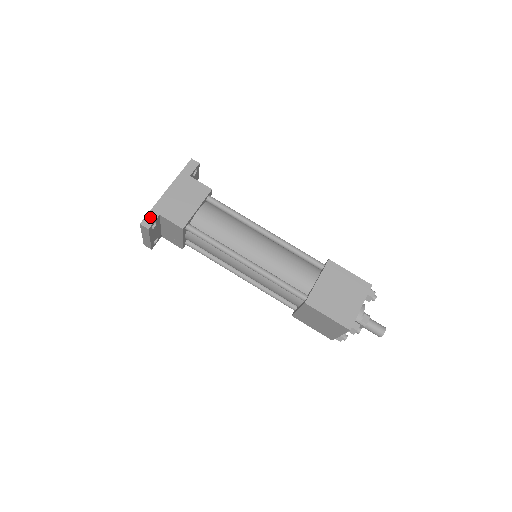
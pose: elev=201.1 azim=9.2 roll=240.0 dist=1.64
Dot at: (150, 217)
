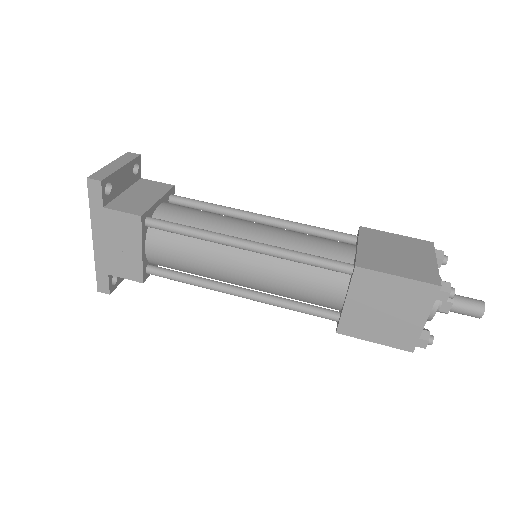
Dot at: (101, 280)
